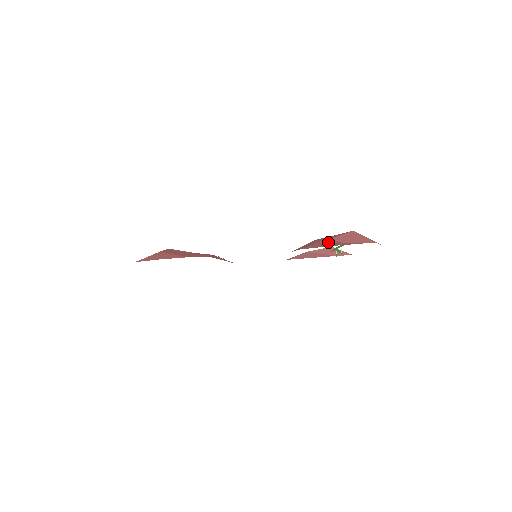
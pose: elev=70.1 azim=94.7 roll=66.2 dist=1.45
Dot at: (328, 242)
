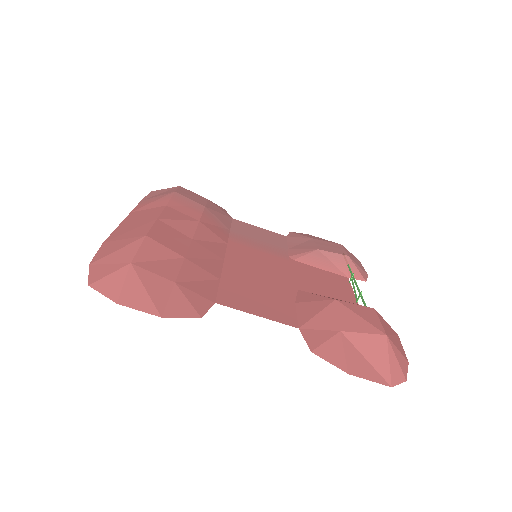
Dot at: (350, 345)
